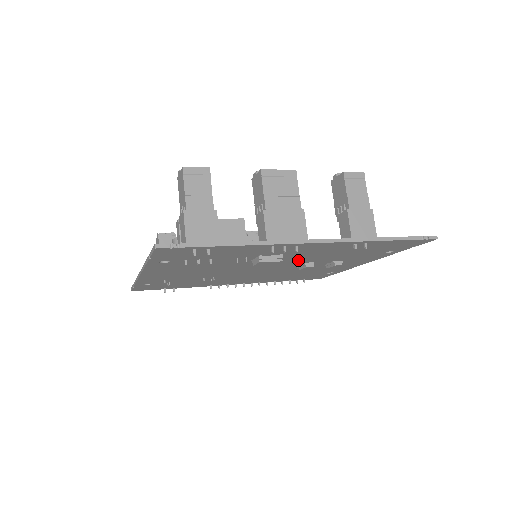
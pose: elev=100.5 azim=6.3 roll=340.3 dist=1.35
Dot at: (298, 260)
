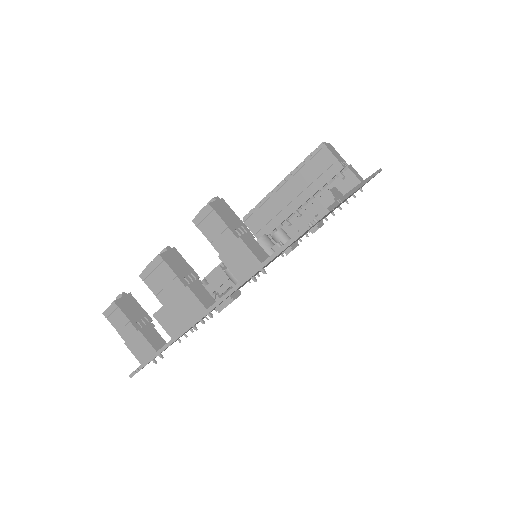
Dot at: occluded
